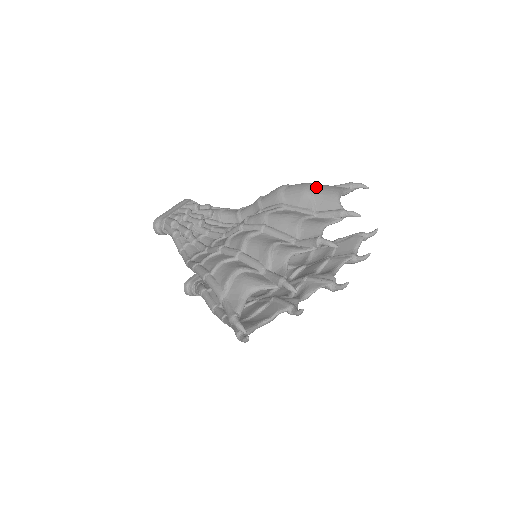
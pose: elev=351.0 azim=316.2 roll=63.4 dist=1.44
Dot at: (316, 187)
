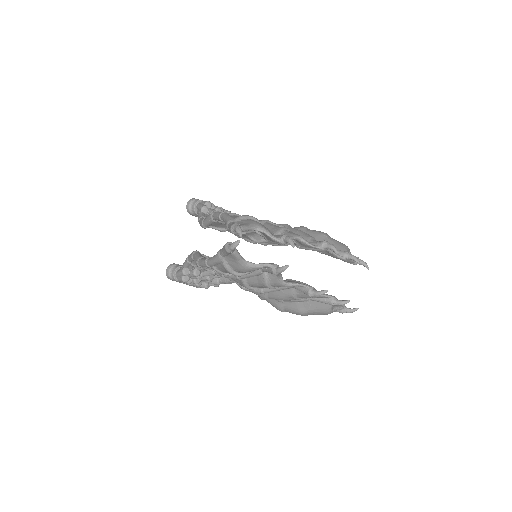
Dot at: occluded
